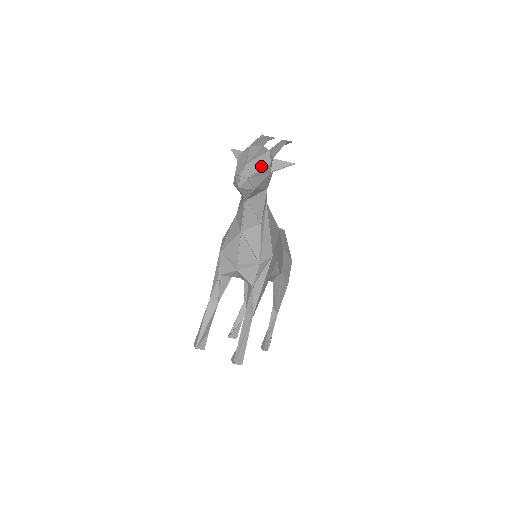
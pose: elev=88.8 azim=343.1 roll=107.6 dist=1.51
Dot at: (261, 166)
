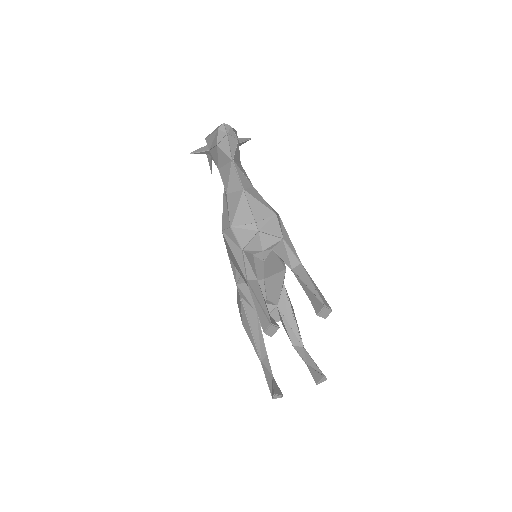
Dot at: occluded
